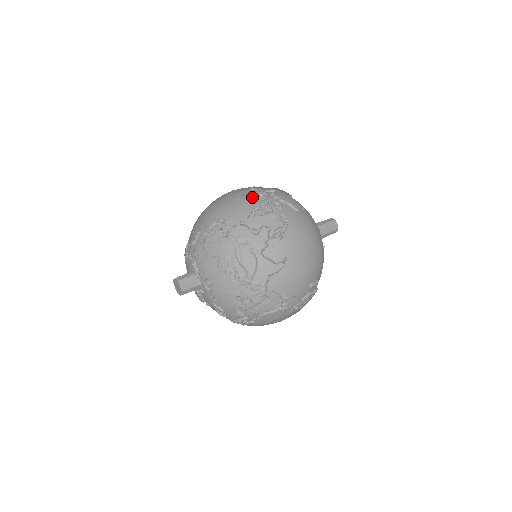
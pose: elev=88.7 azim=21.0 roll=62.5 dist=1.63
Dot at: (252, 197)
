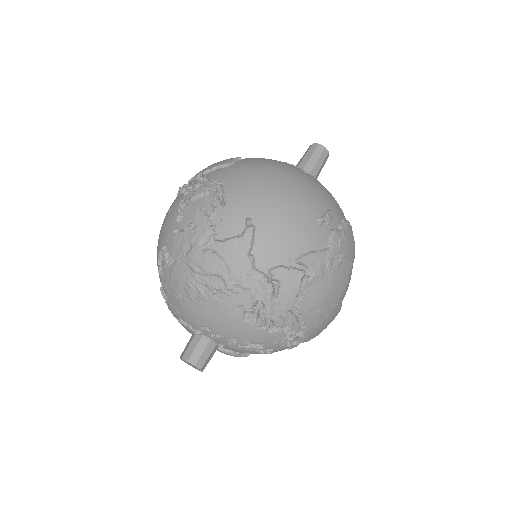
Dot at: (175, 201)
